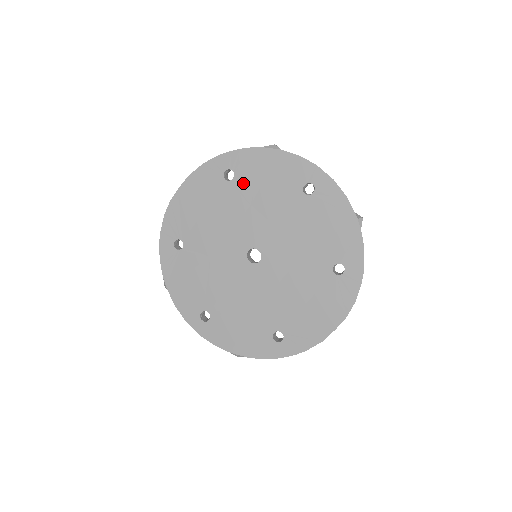
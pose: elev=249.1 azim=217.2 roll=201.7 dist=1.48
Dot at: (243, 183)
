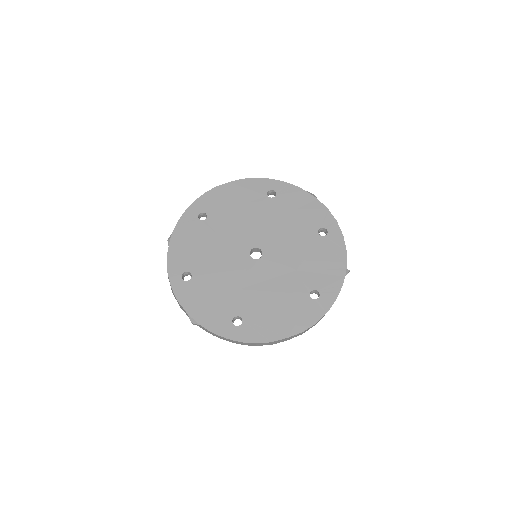
Dot at: (279, 204)
